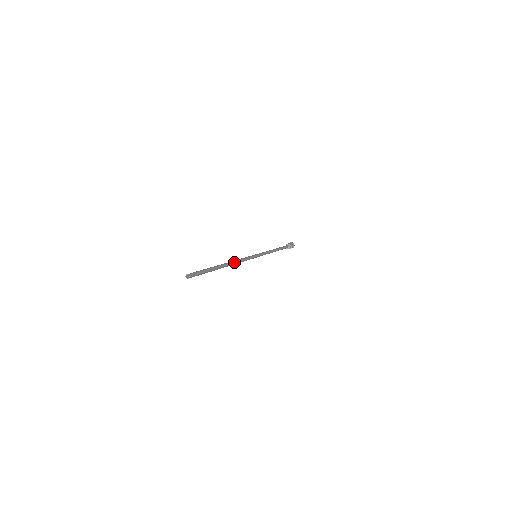
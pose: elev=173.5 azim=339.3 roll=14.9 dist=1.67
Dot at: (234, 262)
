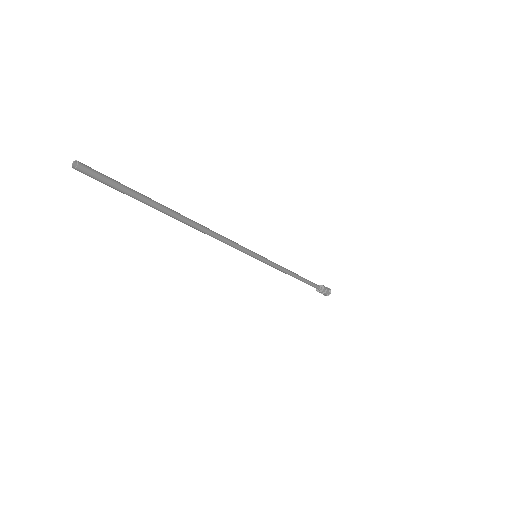
Dot at: (204, 227)
